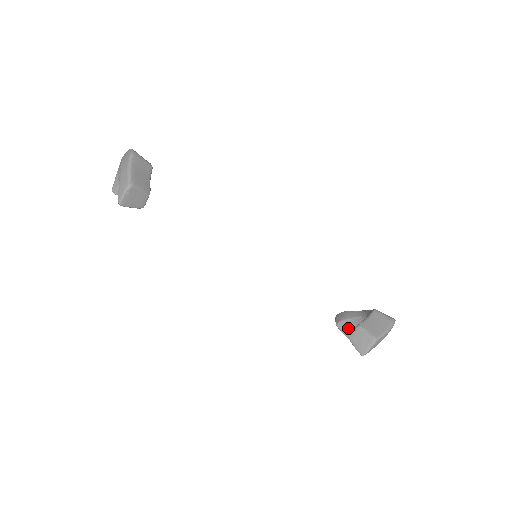
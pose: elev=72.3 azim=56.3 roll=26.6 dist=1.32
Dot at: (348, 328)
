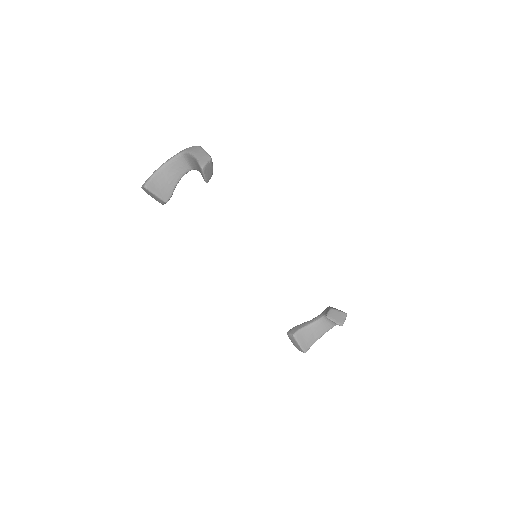
Dot at: (302, 337)
